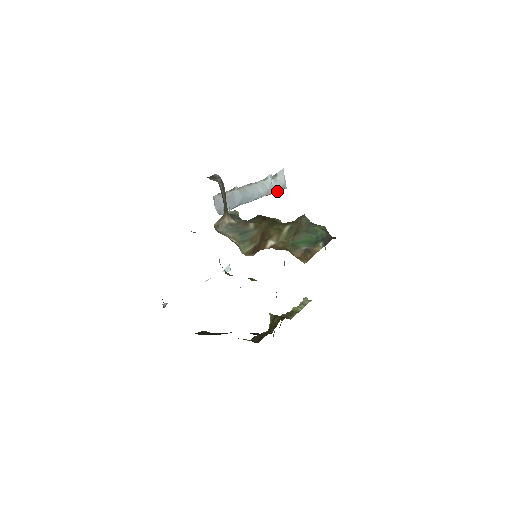
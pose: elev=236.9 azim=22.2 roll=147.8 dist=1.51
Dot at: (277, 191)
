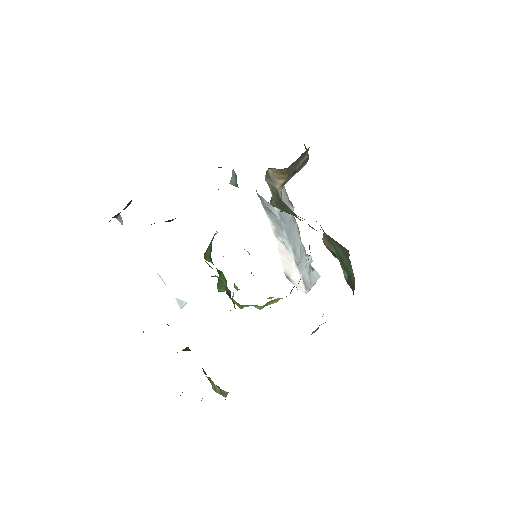
Dot at: (301, 281)
